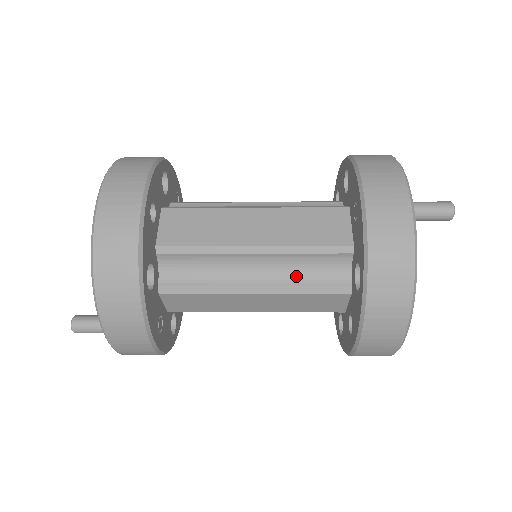
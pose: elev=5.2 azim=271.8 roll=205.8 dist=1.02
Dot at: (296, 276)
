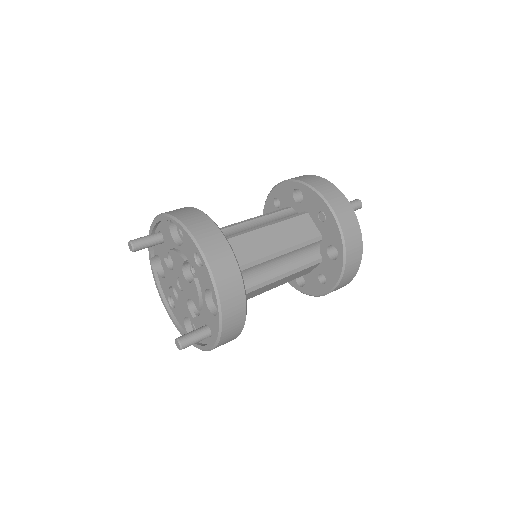
Dot at: (296, 262)
